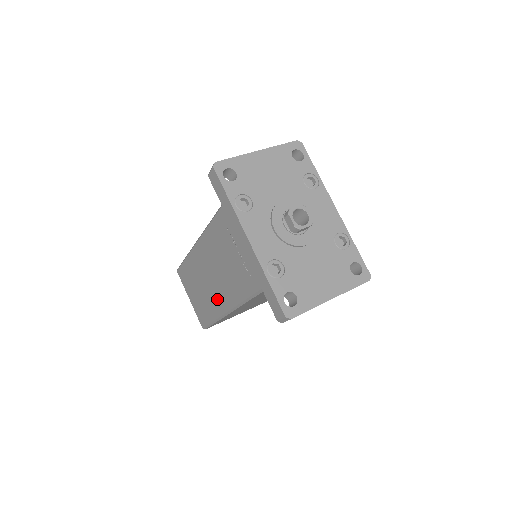
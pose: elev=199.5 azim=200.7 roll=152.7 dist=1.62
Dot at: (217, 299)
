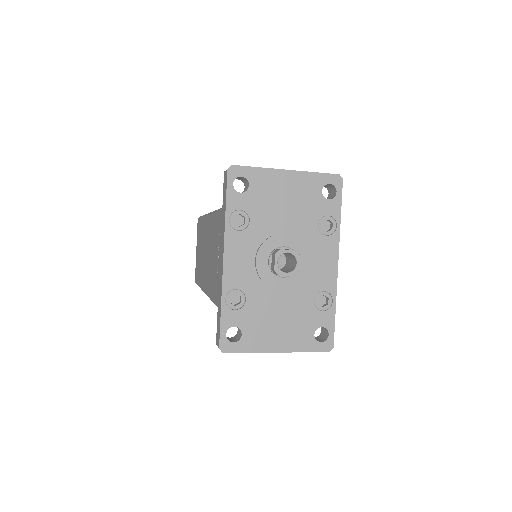
Dot at: (203, 274)
